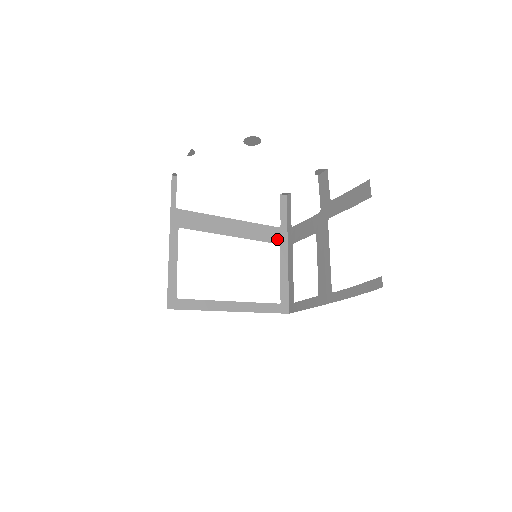
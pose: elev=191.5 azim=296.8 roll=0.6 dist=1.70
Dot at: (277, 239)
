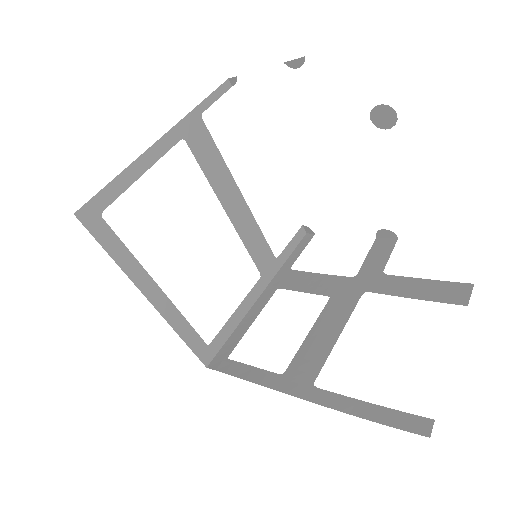
Dot at: (264, 267)
